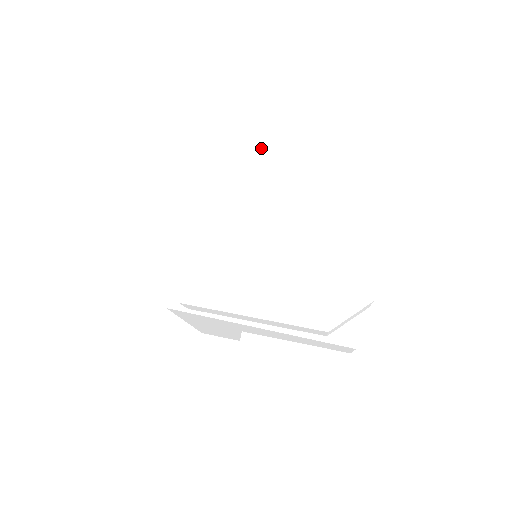
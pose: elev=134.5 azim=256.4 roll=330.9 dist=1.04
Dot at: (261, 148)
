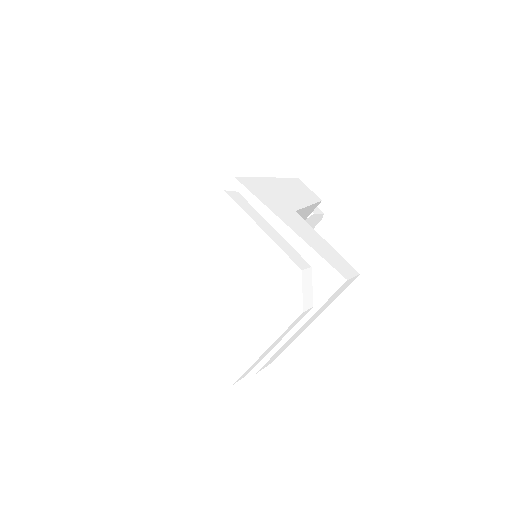
Dot at: (228, 238)
